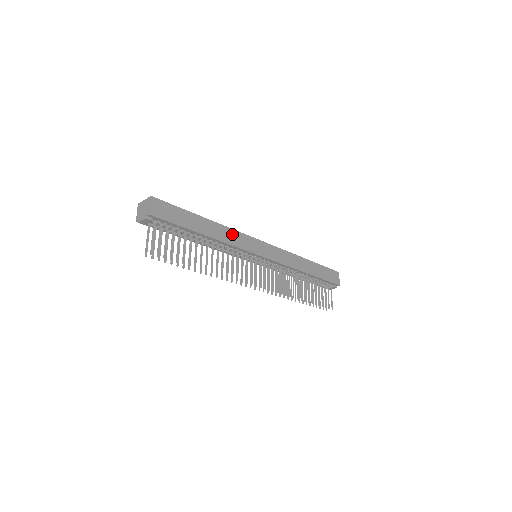
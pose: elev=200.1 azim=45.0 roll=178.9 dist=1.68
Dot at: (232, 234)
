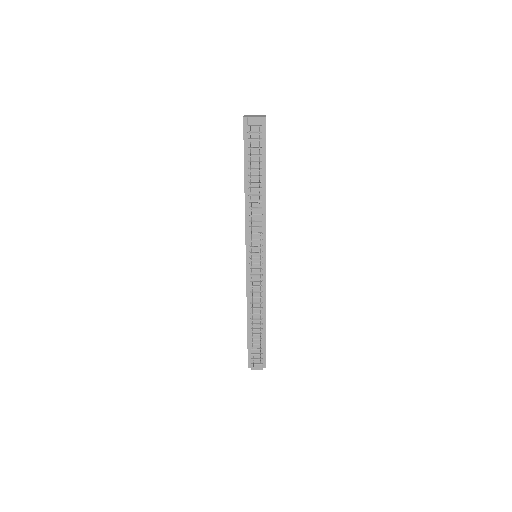
Dot at: occluded
